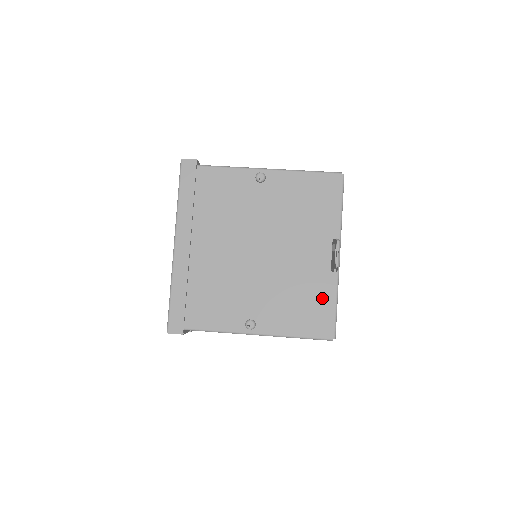
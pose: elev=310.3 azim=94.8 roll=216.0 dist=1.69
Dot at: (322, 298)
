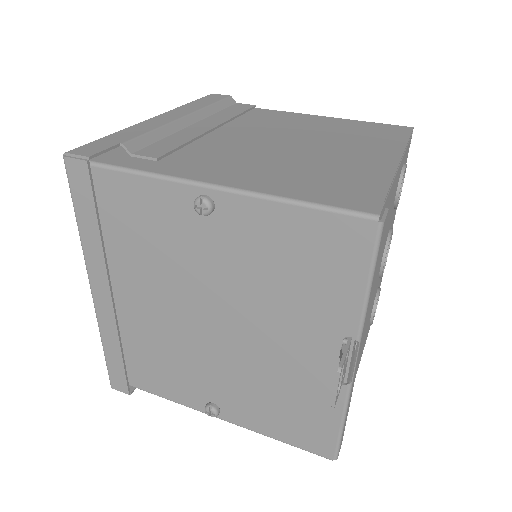
Dot at: (318, 411)
